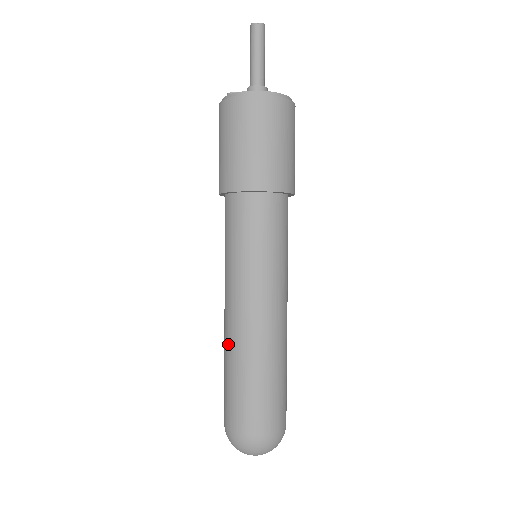
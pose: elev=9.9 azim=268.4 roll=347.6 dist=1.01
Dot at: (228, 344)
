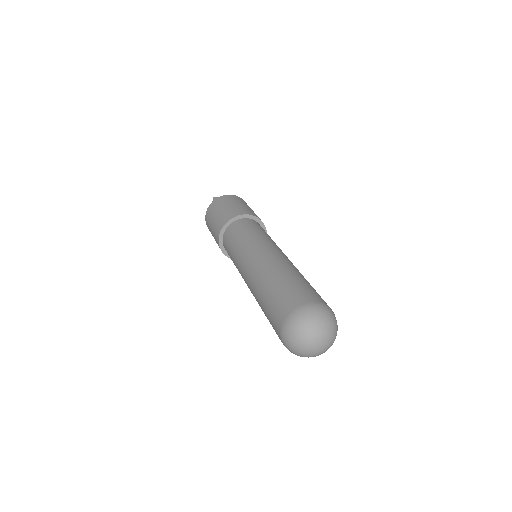
Dot at: (268, 269)
